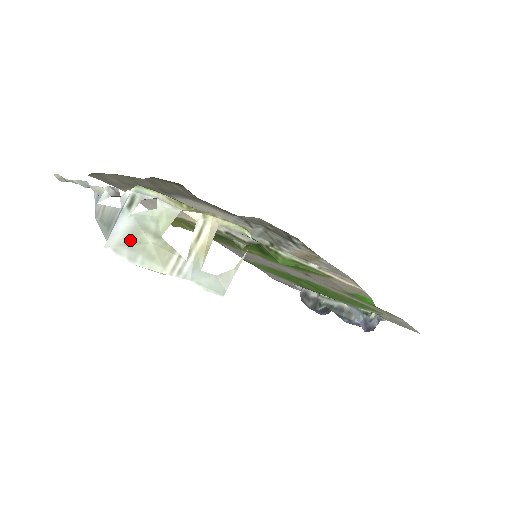
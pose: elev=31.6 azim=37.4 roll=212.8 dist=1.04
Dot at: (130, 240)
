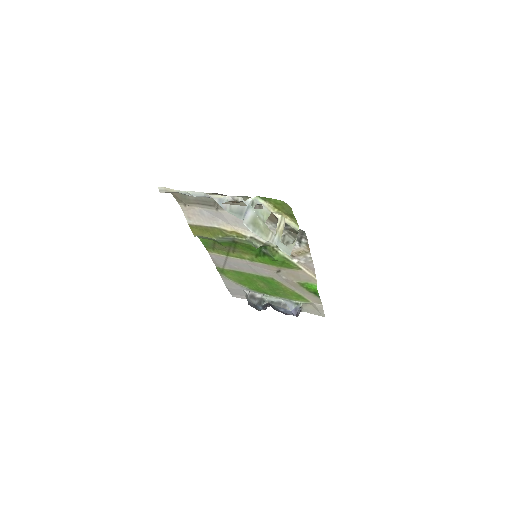
Dot at: (253, 222)
